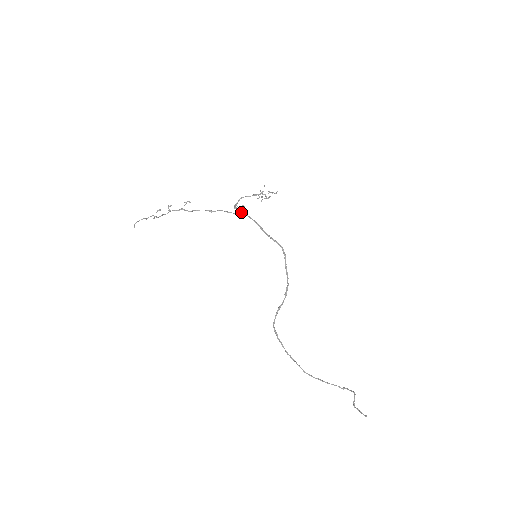
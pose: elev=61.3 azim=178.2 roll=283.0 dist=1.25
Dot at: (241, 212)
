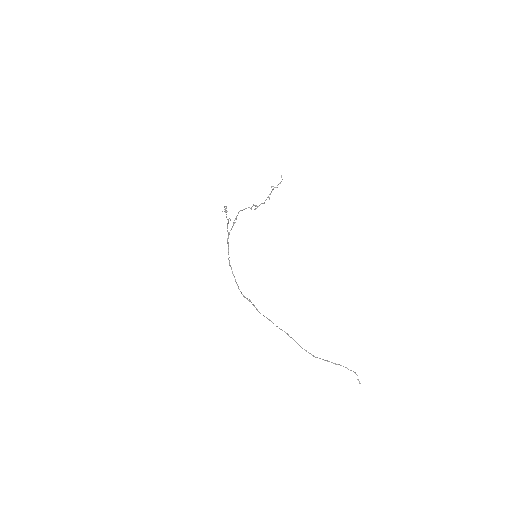
Dot at: occluded
